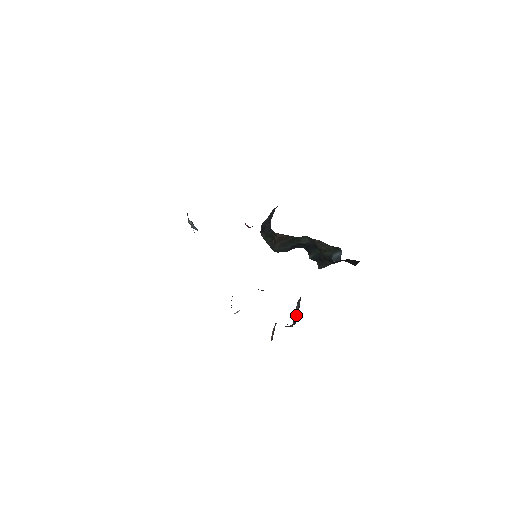
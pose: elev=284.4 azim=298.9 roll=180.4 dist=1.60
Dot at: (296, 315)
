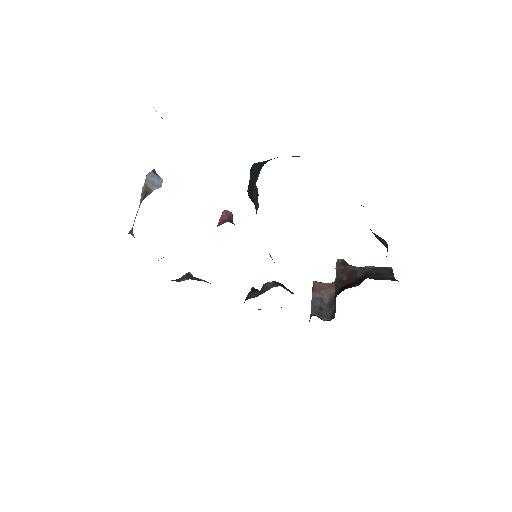
Dot at: occluded
